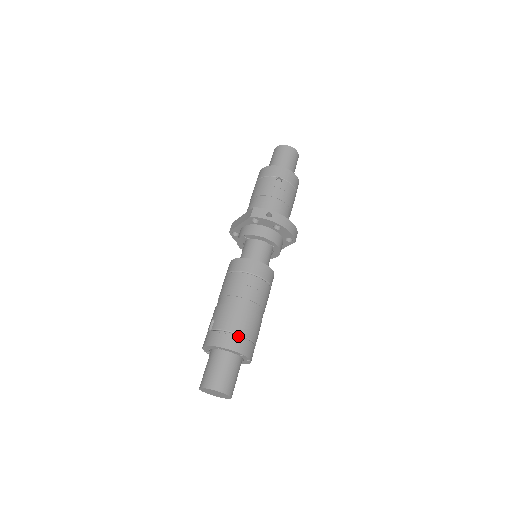
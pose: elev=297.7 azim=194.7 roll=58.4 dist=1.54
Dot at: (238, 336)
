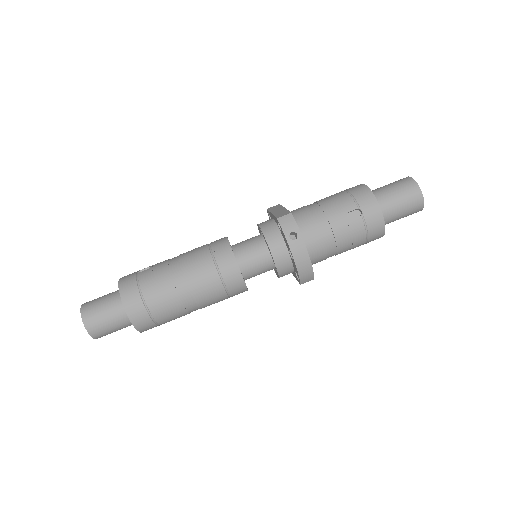
Dot at: (143, 303)
